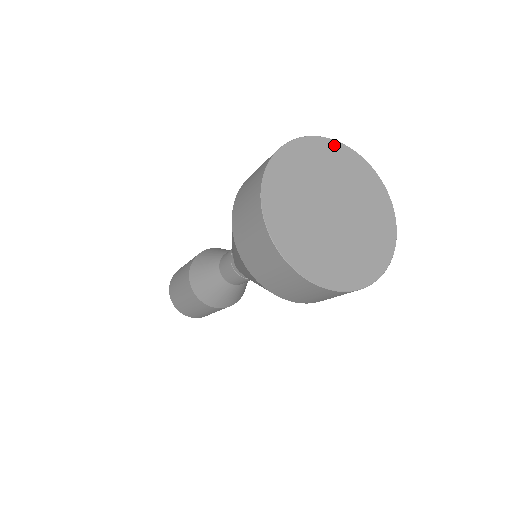
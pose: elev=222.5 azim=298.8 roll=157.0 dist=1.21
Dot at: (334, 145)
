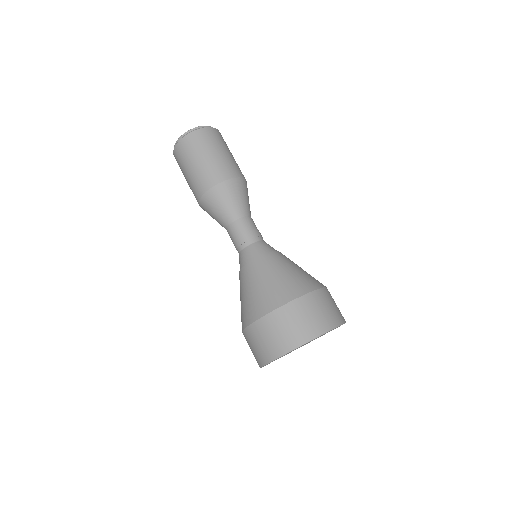
Dot at: occluded
